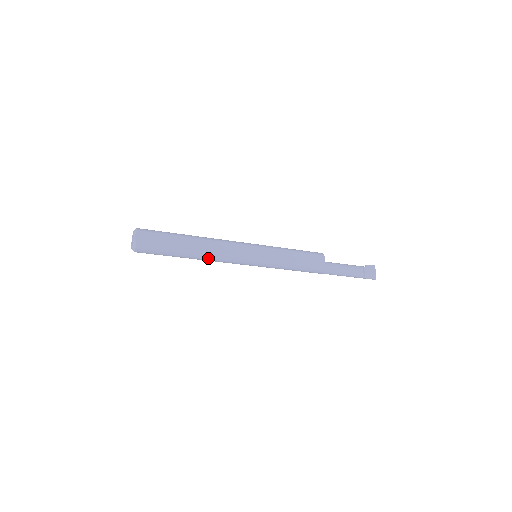
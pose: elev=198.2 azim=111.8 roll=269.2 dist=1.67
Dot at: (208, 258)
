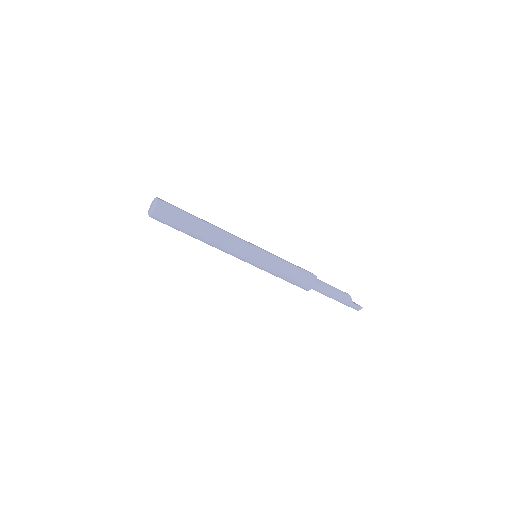
Dot at: (218, 235)
